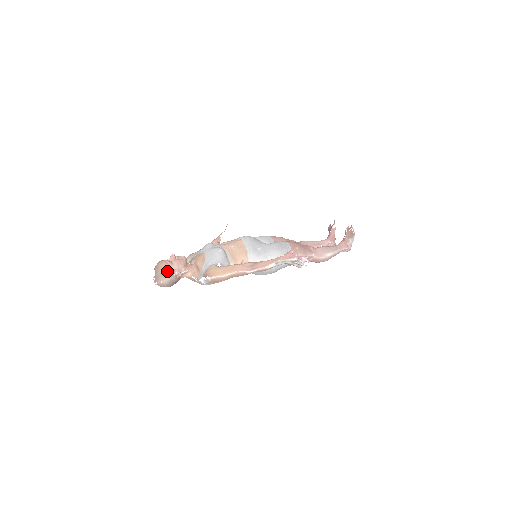
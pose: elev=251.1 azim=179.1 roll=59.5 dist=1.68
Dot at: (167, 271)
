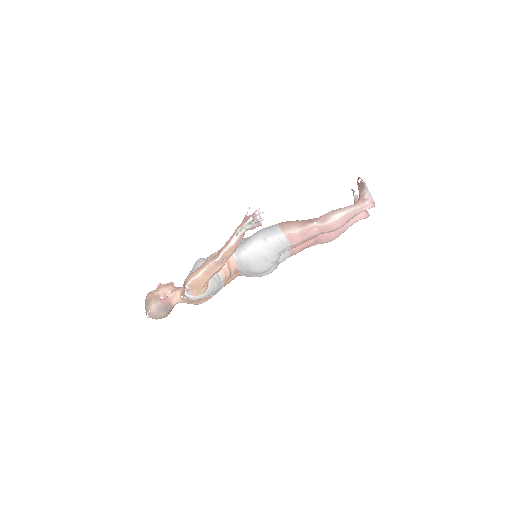
Dot at: (151, 298)
